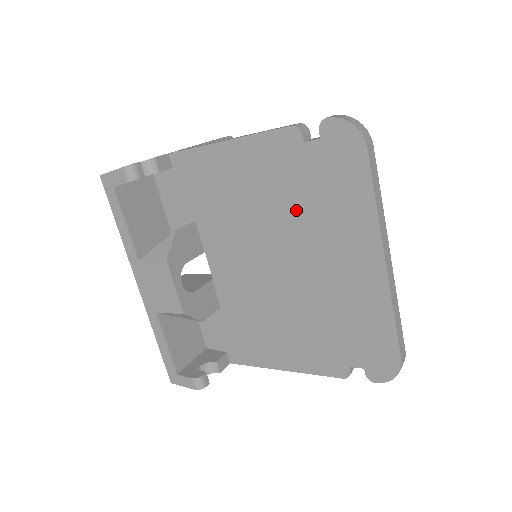
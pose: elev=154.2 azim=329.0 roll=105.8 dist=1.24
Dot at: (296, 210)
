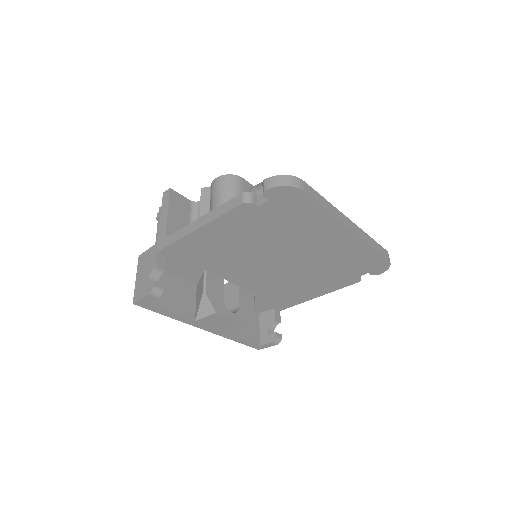
Dot at: (275, 236)
